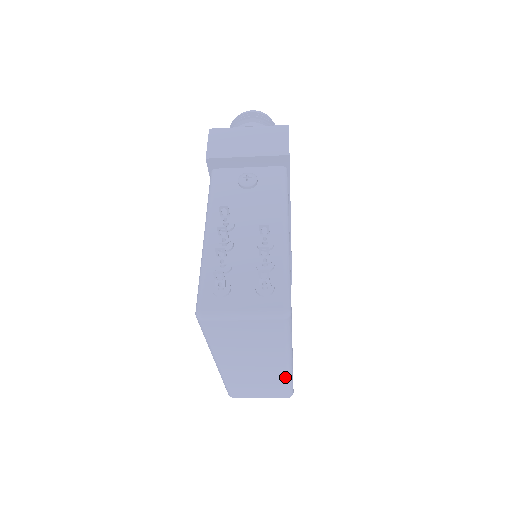
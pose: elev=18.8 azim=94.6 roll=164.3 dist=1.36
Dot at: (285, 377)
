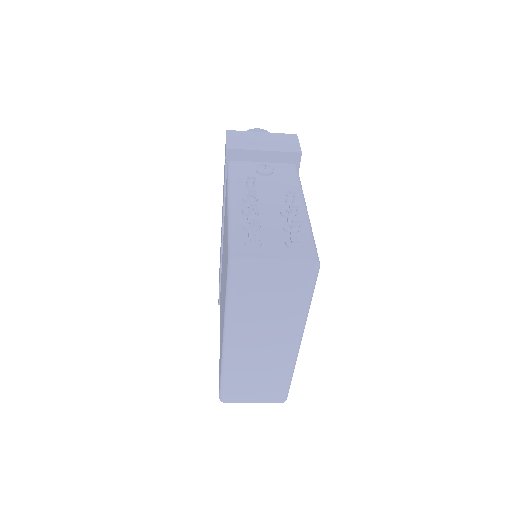
Dot at: (289, 366)
